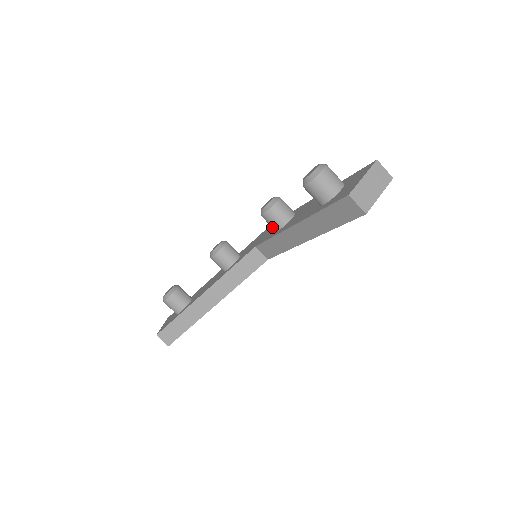
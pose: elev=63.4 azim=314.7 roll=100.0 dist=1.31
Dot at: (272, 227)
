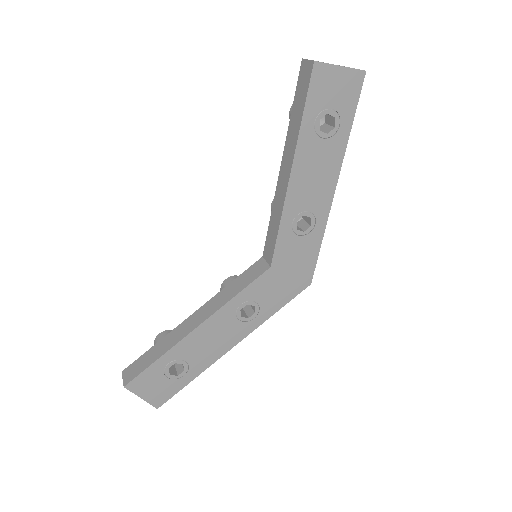
Dot at: occluded
